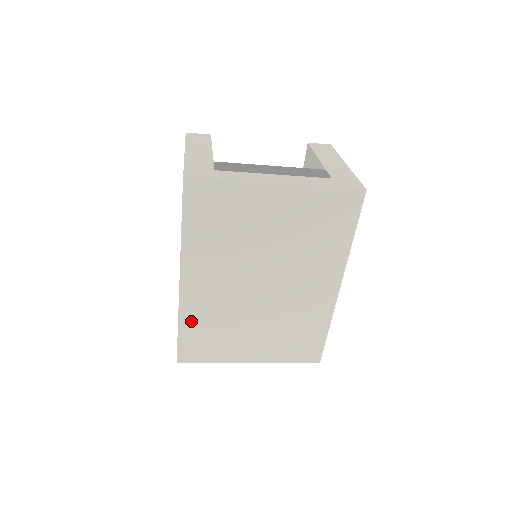
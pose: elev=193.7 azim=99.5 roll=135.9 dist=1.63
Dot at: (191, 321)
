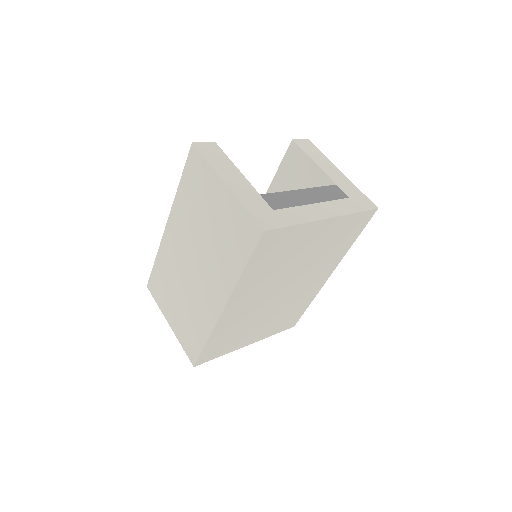
Dot at: (219, 334)
